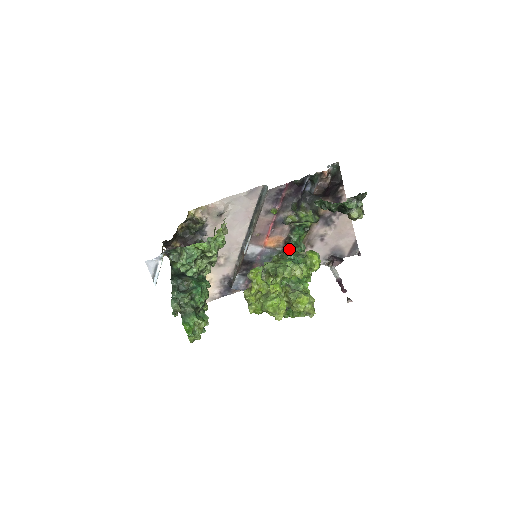
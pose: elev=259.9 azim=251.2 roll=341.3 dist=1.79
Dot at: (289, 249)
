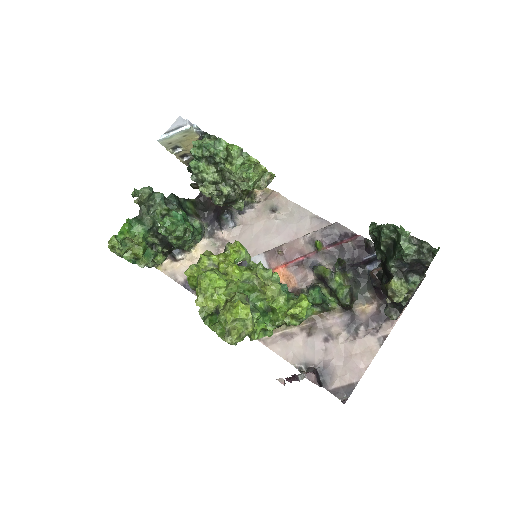
Dot at: occluded
